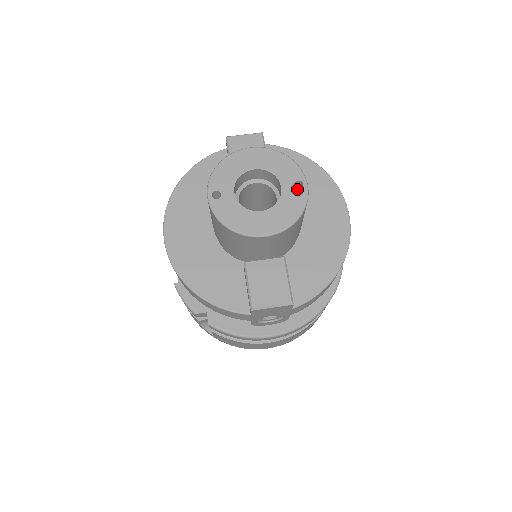
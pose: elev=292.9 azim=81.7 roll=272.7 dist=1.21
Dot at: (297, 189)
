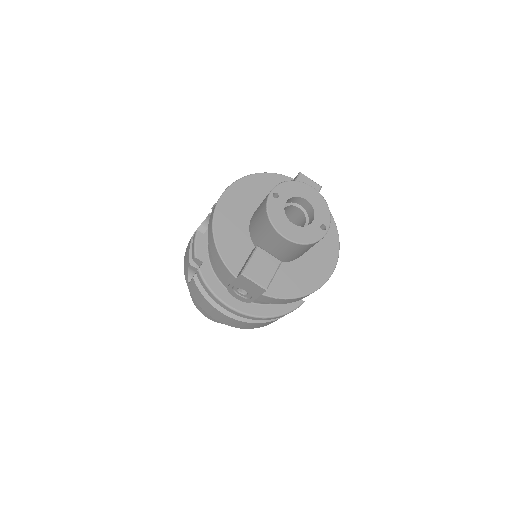
Dot at: (321, 229)
